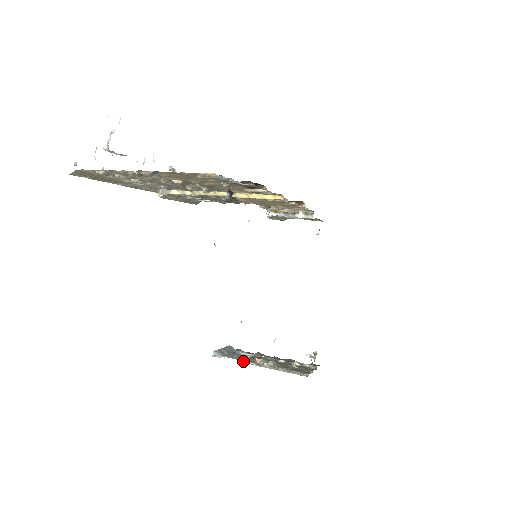
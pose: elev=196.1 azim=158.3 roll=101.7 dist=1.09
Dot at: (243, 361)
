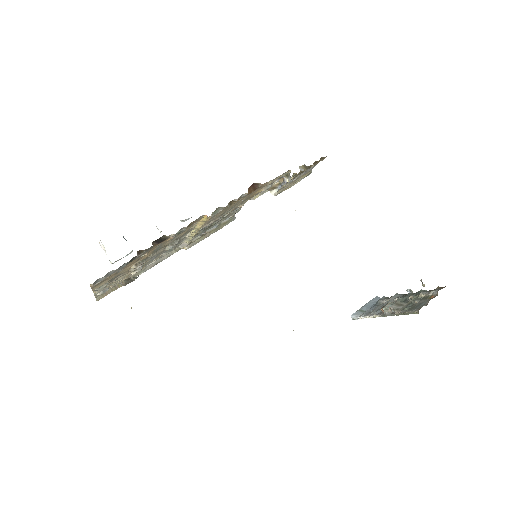
Dot at: (373, 316)
